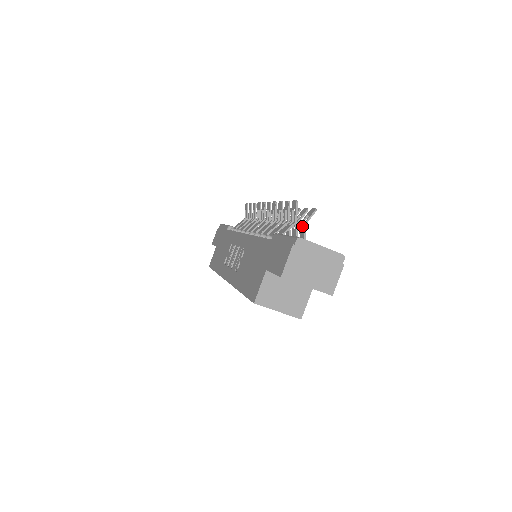
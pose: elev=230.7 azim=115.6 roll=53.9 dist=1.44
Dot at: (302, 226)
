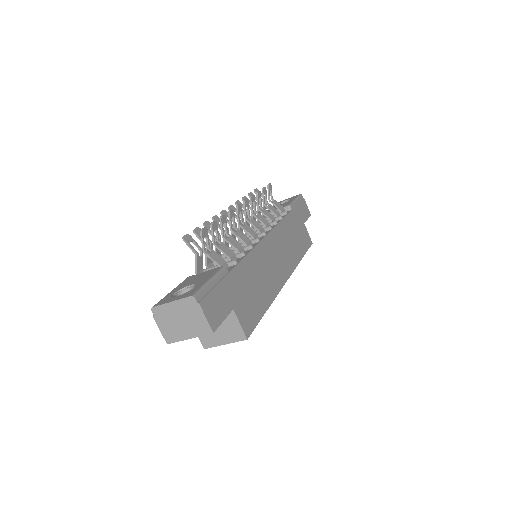
Dot at: (204, 253)
